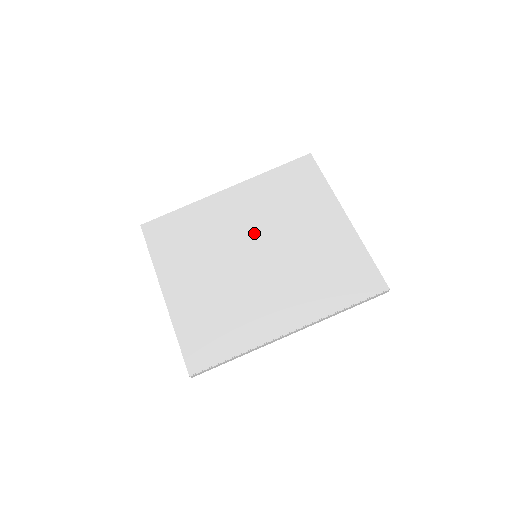
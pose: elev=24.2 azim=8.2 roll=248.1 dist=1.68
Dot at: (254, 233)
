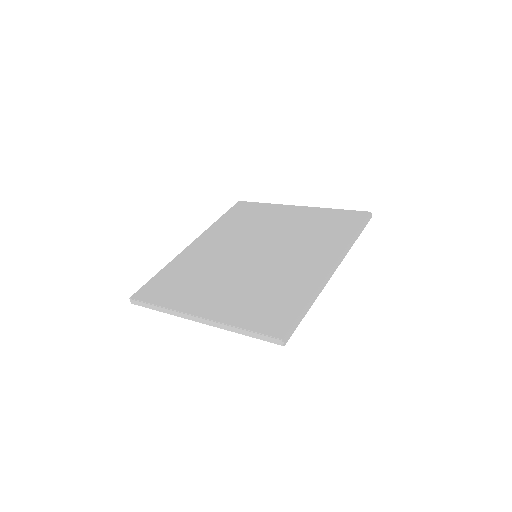
Dot at: (241, 246)
